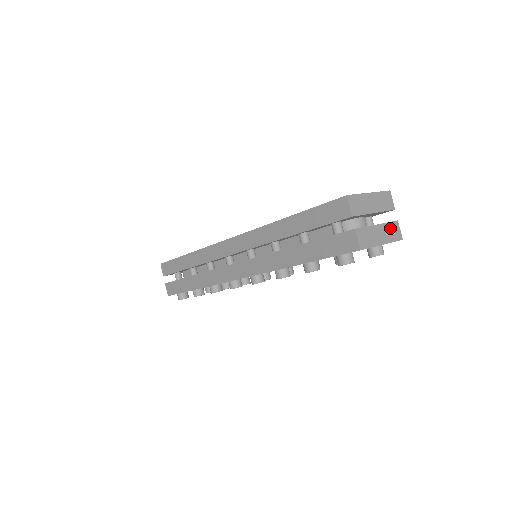
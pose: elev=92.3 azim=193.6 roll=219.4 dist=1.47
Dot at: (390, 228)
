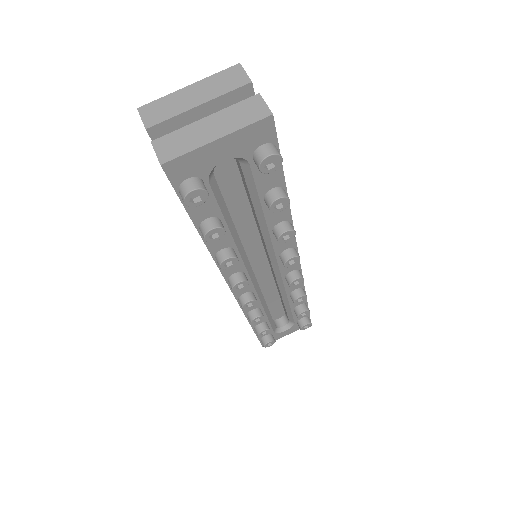
Dot at: (238, 111)
